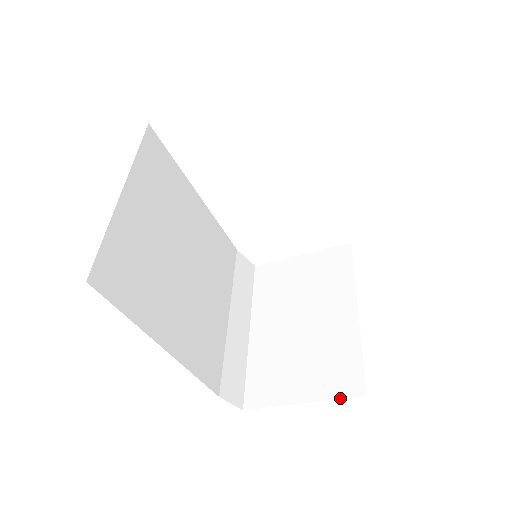
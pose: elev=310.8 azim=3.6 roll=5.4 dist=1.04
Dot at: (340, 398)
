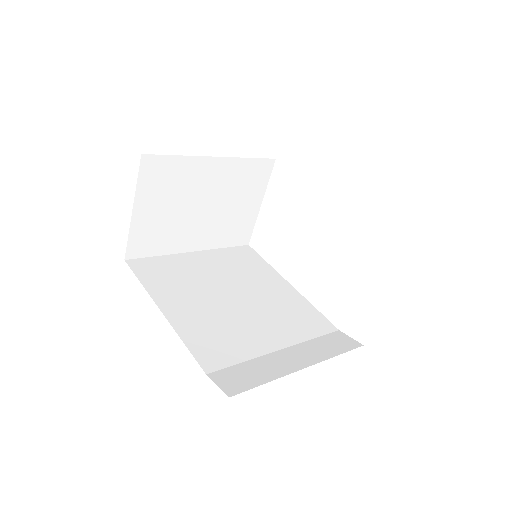
Dot at: occluded
